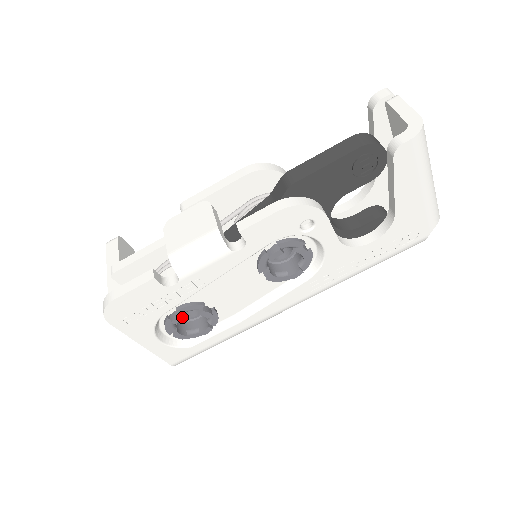
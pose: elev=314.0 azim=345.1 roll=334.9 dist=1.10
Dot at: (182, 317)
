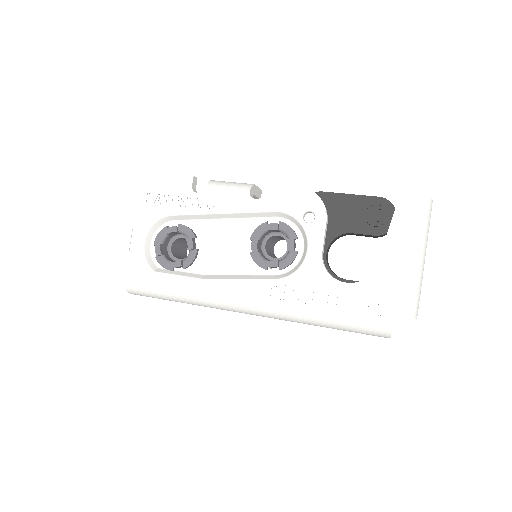
Dot at: (176, 230)
